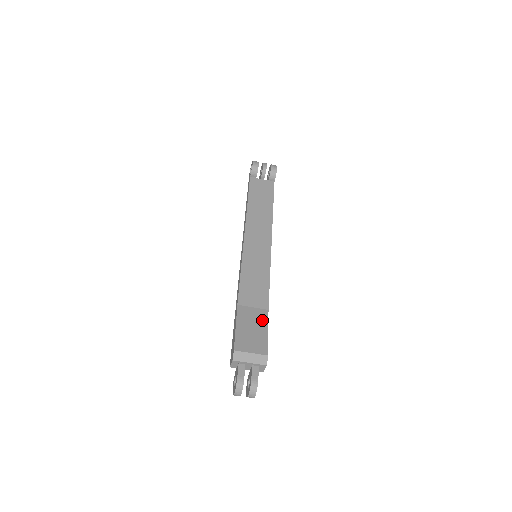
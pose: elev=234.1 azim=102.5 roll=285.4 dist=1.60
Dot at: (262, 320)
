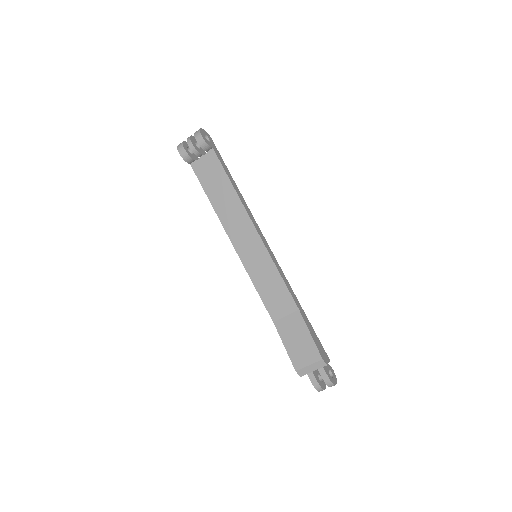
Dot at: (300, 325)
